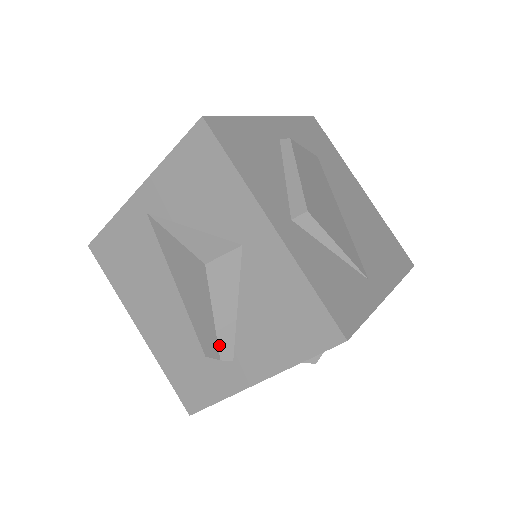
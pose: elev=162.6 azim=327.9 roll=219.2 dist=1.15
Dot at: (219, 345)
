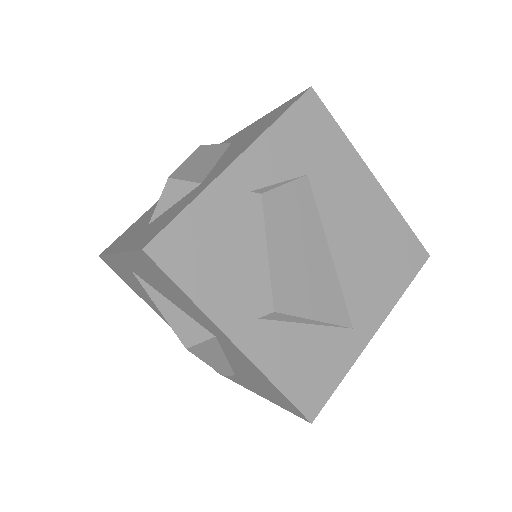
Dot at: (219, 372)
